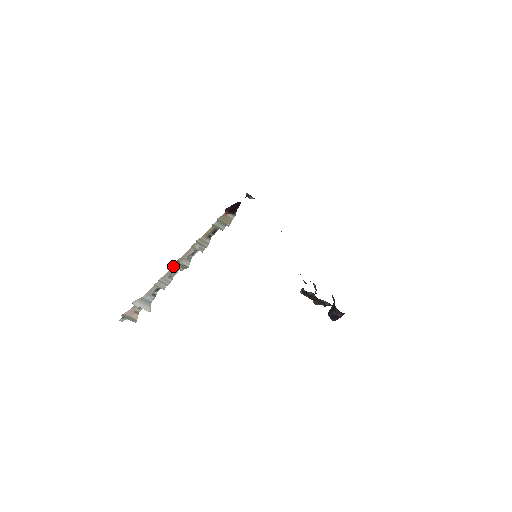
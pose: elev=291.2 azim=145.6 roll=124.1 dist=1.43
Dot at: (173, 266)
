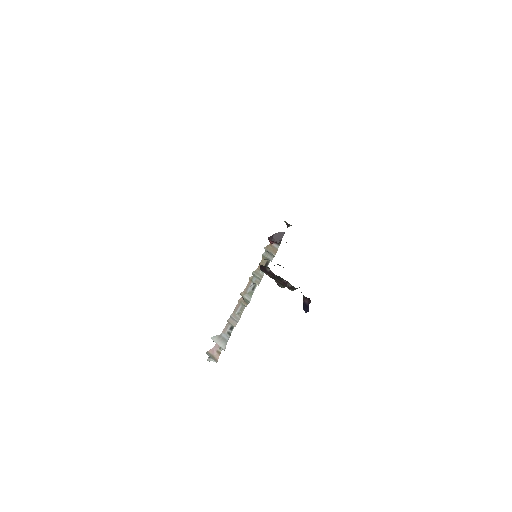
Dot at: (239, 301)
